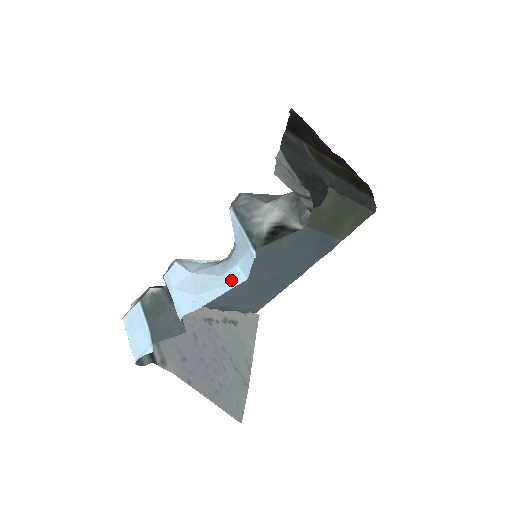
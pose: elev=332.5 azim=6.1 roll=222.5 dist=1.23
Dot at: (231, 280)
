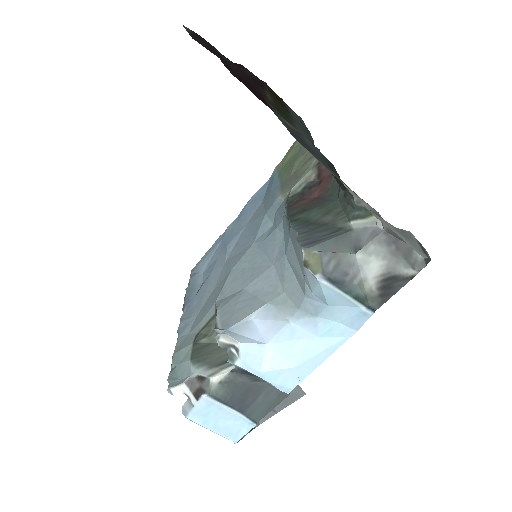
Dot at: (336, 338)
